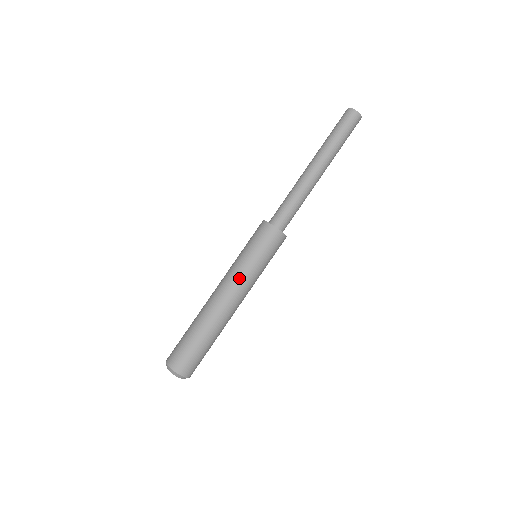
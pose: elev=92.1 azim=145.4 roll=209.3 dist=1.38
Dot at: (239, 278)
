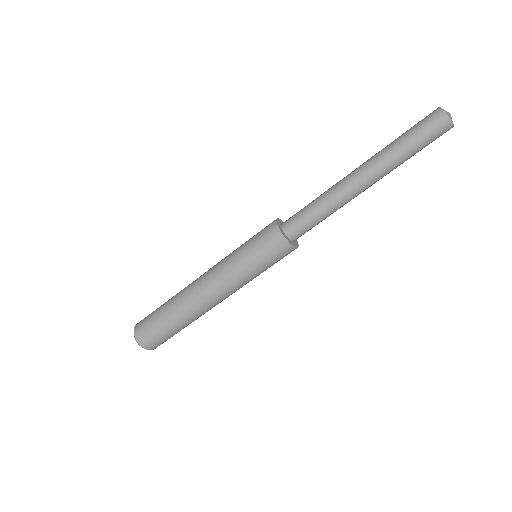
Dot at: occluded
